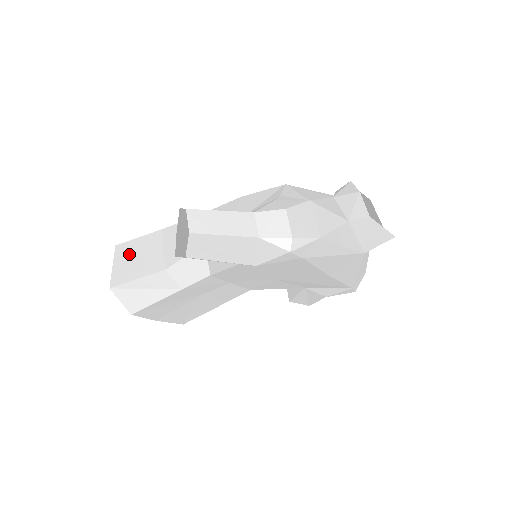
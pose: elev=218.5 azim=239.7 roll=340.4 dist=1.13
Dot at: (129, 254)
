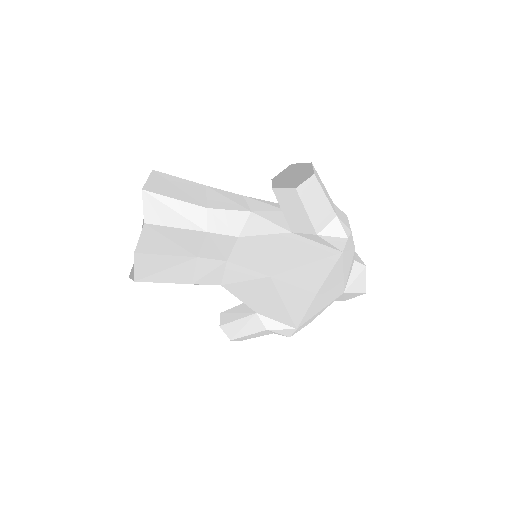
Dot at: (168, 181)
